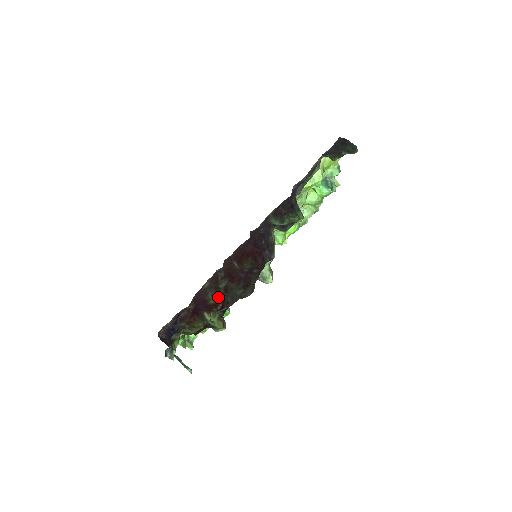
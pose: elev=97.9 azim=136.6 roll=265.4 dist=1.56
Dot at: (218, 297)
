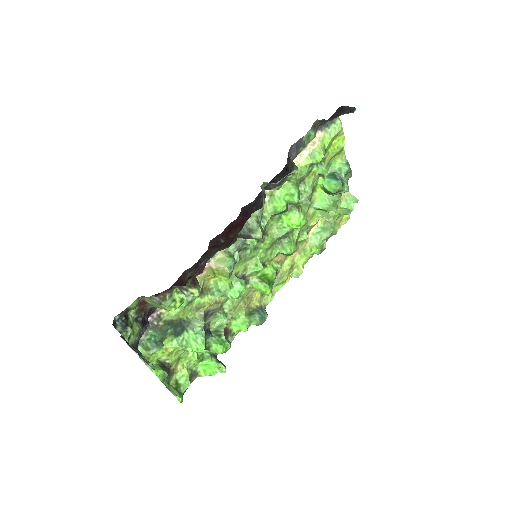
Dot at: occluded
